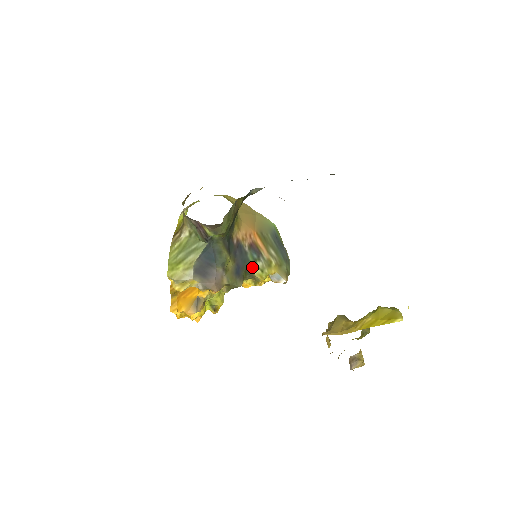
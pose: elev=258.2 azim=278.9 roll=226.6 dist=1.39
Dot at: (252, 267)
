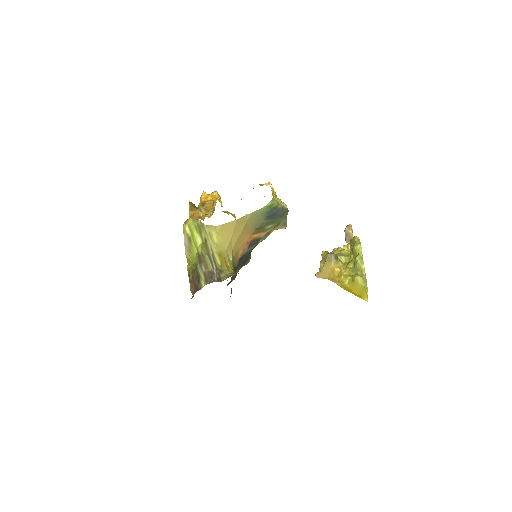
Dot at: occluded
